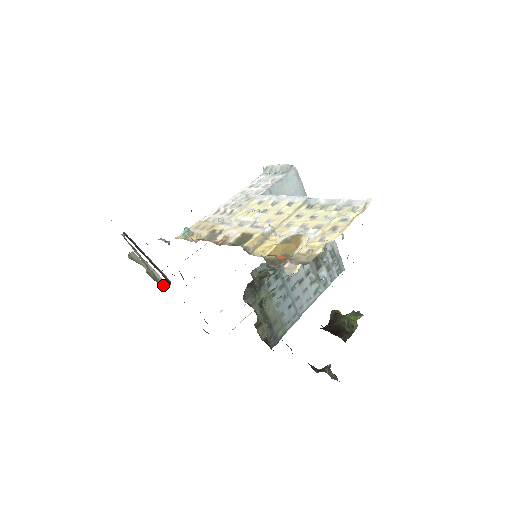
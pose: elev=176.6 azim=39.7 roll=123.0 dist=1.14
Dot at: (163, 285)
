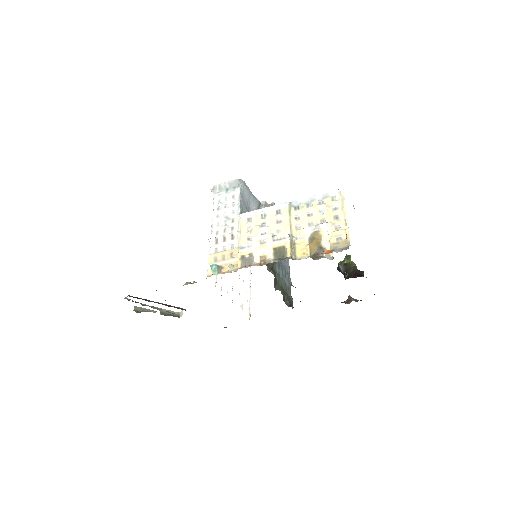
Dot at: (178, 315)
